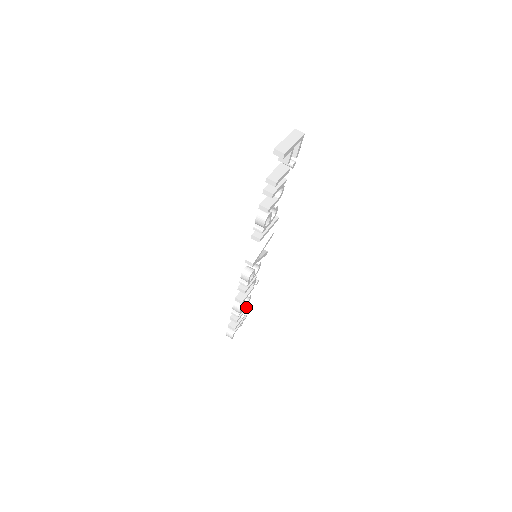
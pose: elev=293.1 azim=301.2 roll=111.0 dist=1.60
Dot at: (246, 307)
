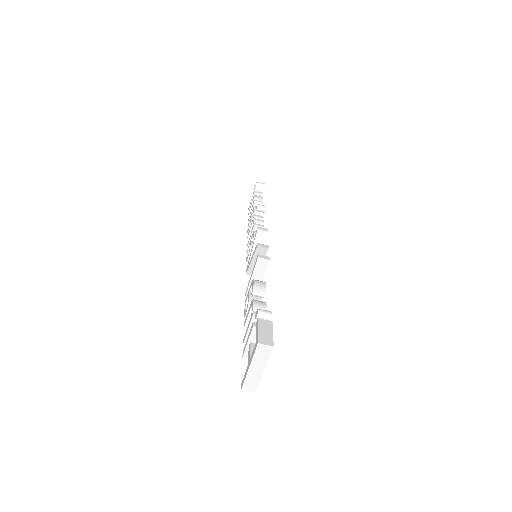
Dot at: occluded
